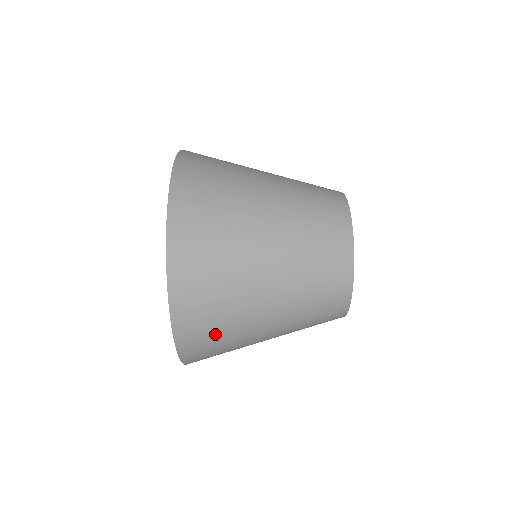
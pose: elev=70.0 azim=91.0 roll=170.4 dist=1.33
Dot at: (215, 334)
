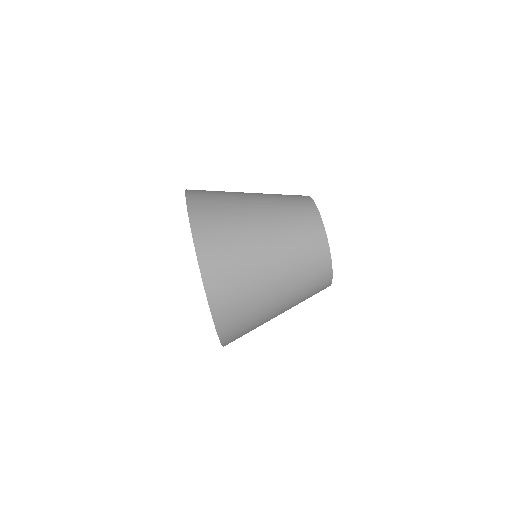
Dot at: (228, 258)
